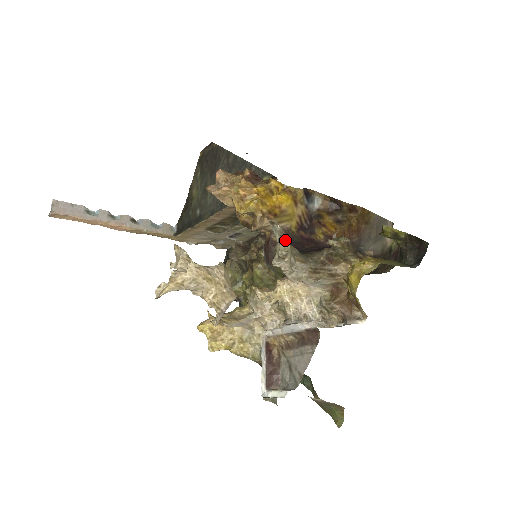
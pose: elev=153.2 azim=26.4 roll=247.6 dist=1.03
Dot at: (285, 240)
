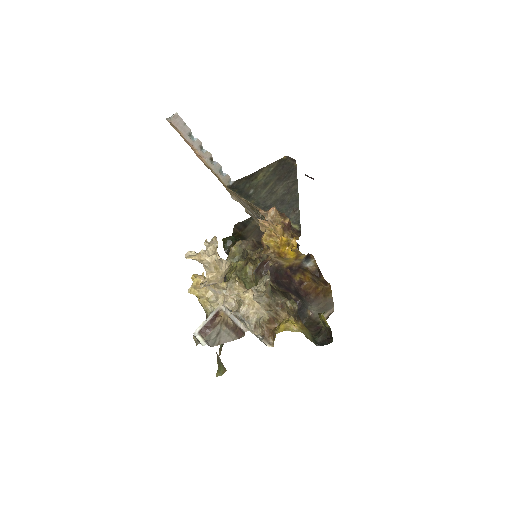
Dot at: (266, 286)
